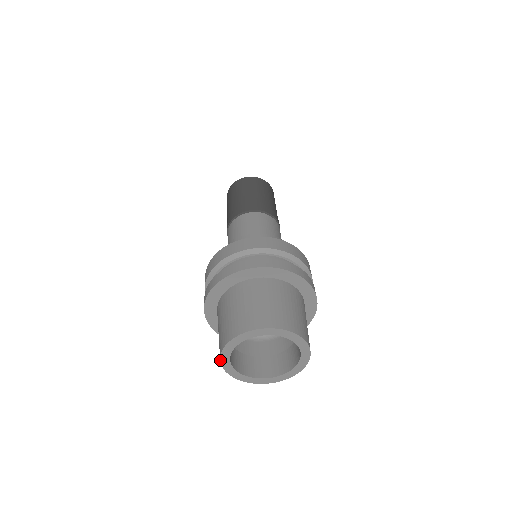
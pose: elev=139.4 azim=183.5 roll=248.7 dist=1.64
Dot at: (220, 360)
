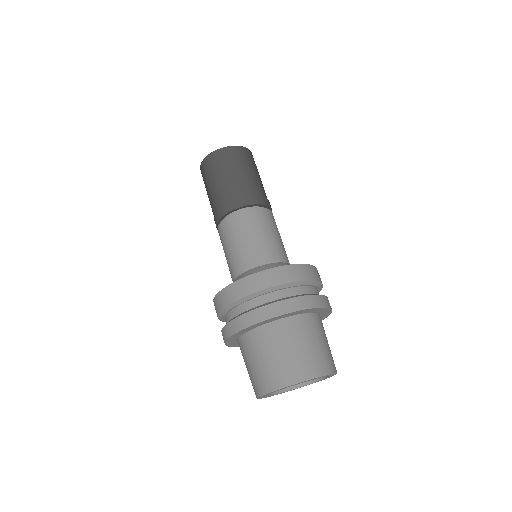
Dot at: occluded
